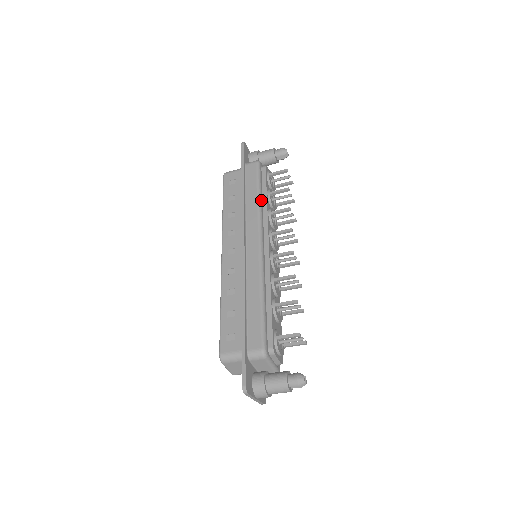
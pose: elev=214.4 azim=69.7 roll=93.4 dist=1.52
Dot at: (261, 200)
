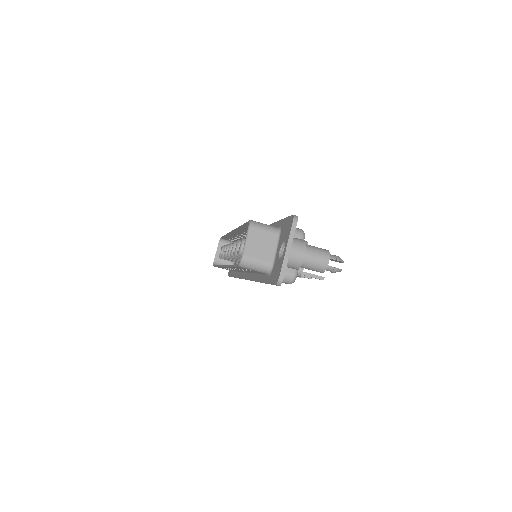
Dot at: occluded
